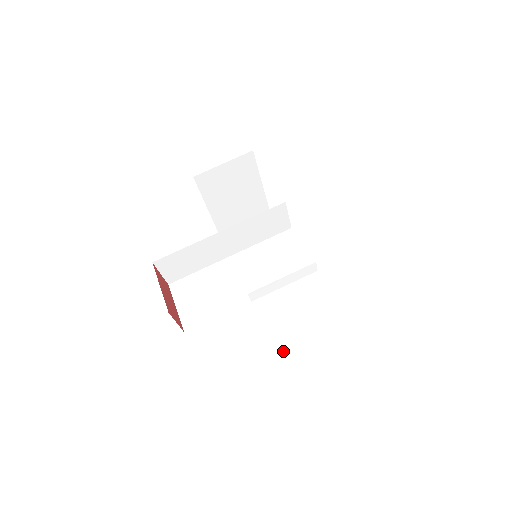
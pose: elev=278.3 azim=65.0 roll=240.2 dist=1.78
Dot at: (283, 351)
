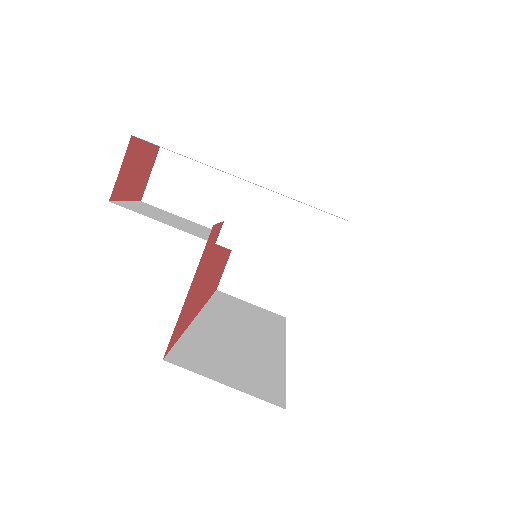
Dot at: (181, 361)
